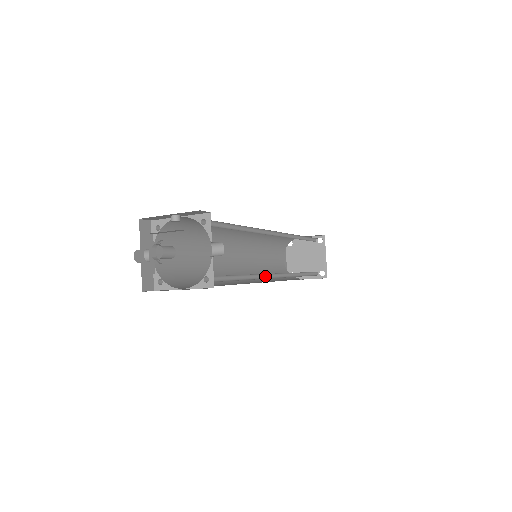
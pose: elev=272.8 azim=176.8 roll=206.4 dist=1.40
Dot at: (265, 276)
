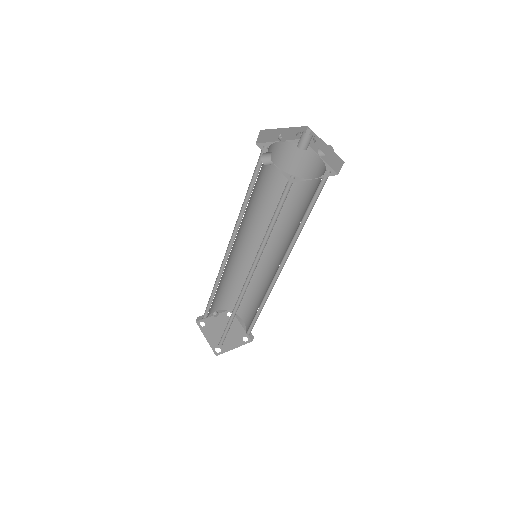
Dot at: (286, 253)
